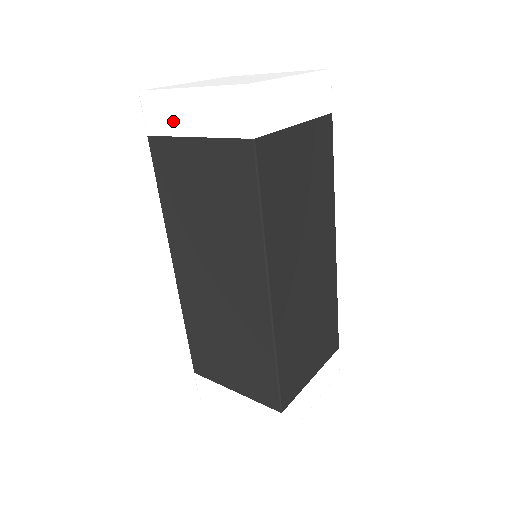
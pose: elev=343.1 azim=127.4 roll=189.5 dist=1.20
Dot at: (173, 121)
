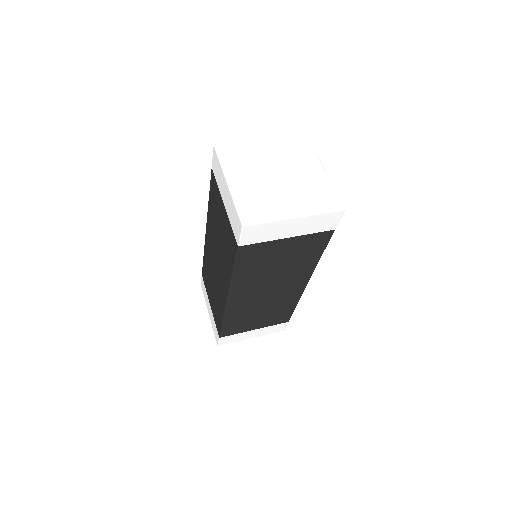
Dot at: (220, 183)
